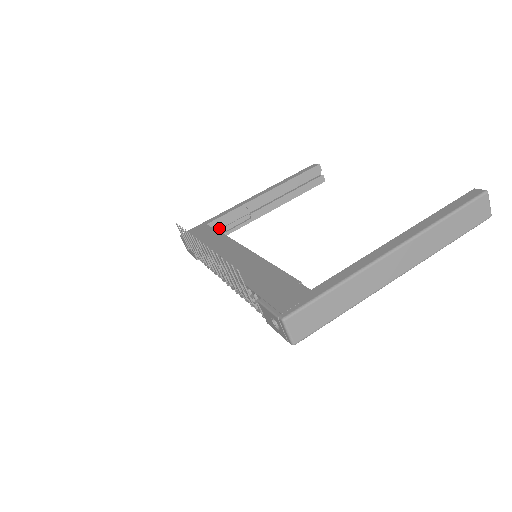
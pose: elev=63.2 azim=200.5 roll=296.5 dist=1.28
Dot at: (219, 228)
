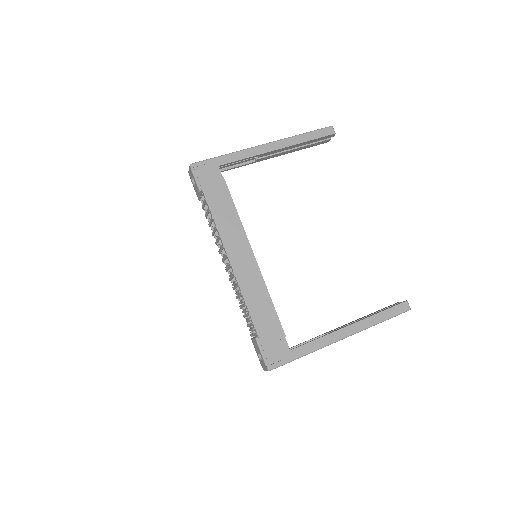
Dot at: occluded
